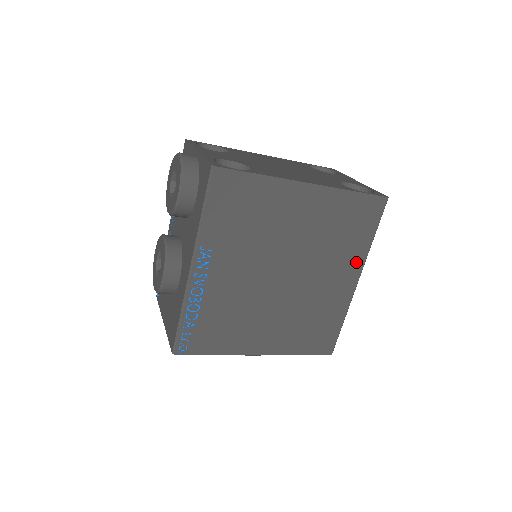
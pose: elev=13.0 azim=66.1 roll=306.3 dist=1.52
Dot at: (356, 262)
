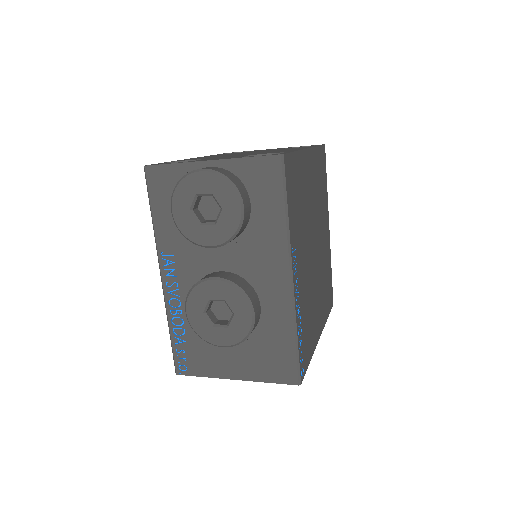
Dot at: (327, 211)
